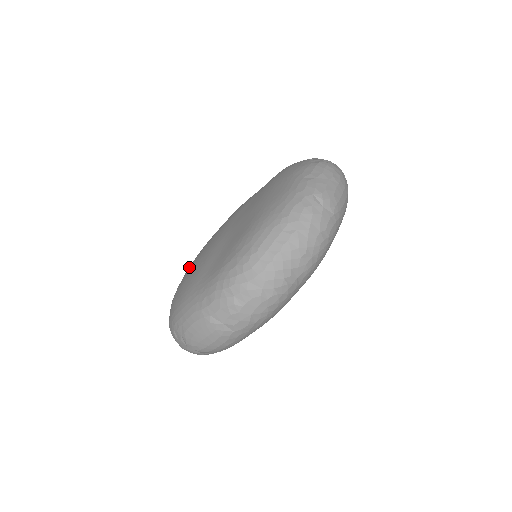
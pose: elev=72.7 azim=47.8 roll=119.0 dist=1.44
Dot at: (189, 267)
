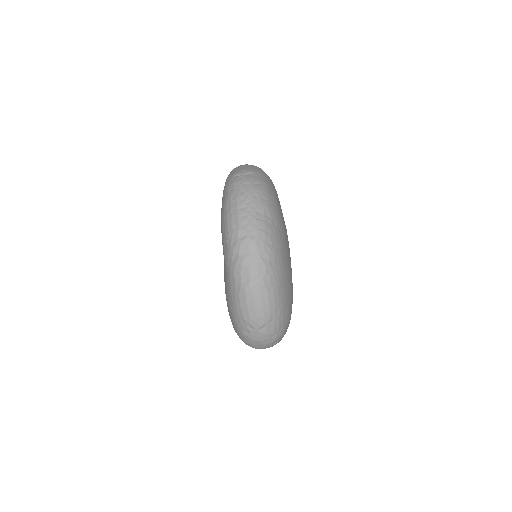
Dot at: occluded
